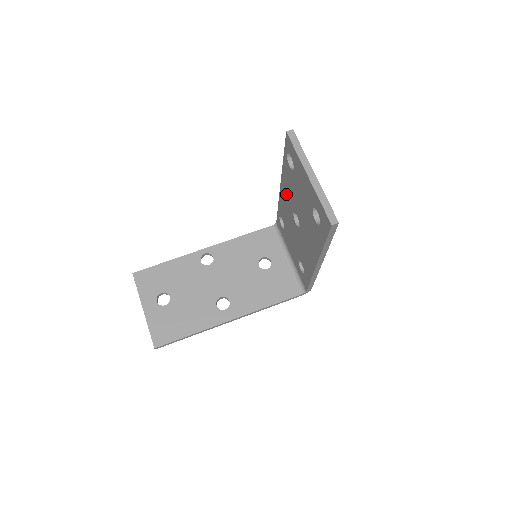
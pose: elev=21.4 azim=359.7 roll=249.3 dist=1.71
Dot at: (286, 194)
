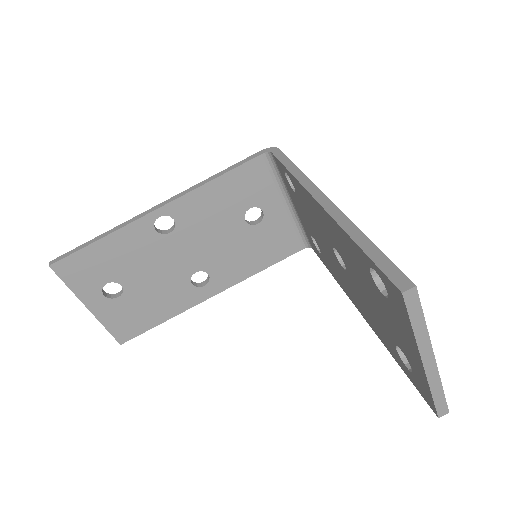
Dot at: (330, 228)
